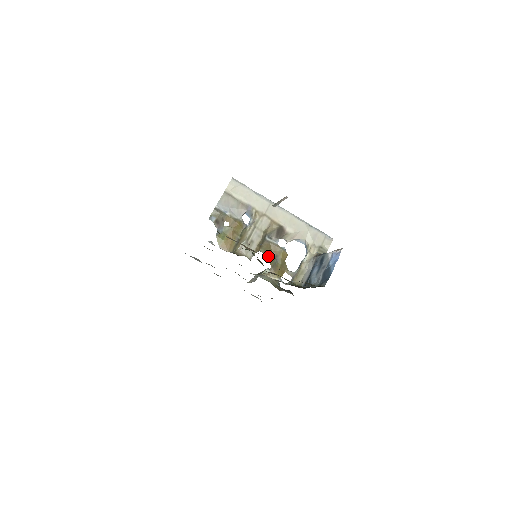
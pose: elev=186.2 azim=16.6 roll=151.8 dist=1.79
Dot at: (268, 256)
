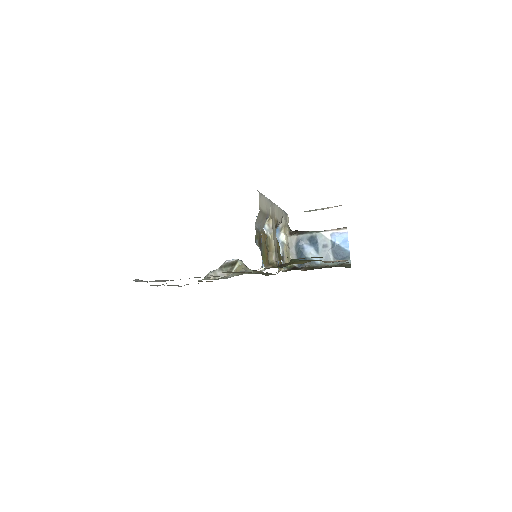
Dot at: occluded
